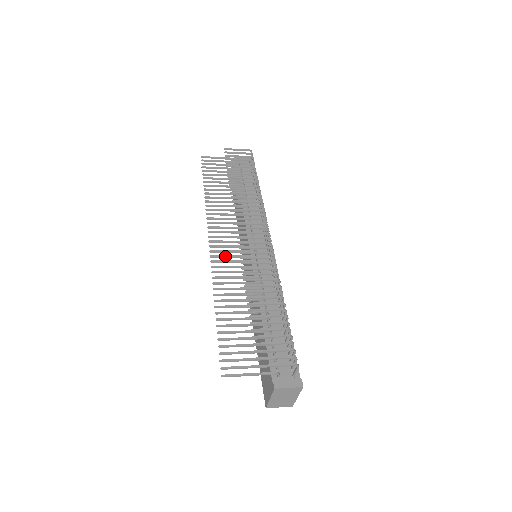
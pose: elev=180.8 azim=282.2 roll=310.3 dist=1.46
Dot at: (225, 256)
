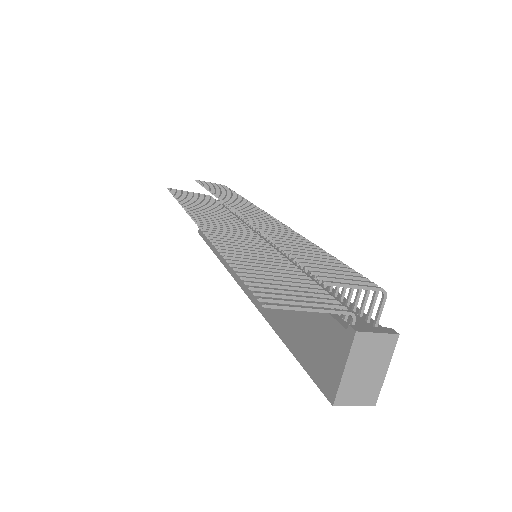
Dot at: (222, 231)
